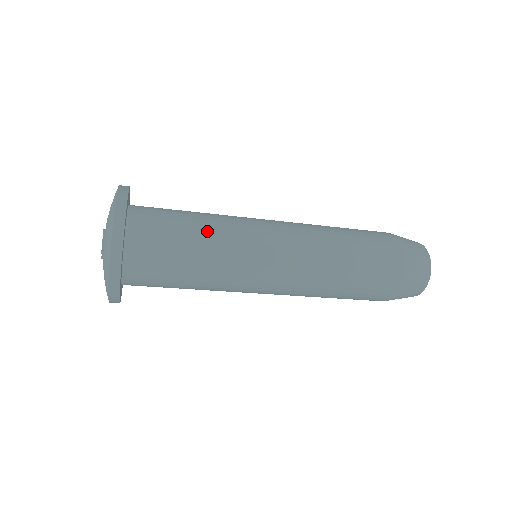
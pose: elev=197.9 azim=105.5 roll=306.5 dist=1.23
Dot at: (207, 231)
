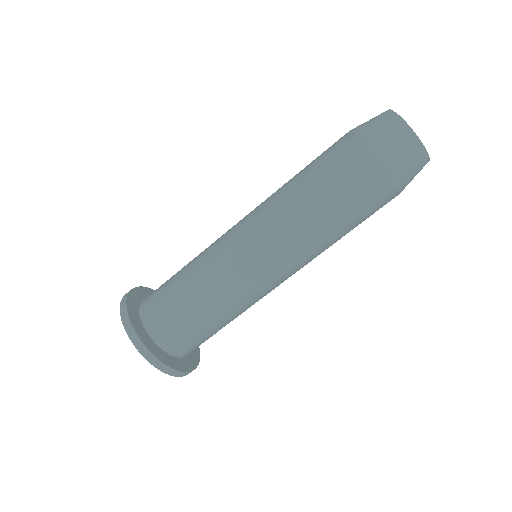
Dot at: (189, 265)
